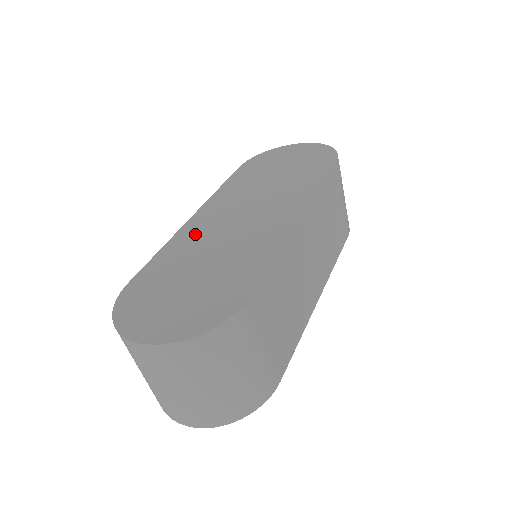
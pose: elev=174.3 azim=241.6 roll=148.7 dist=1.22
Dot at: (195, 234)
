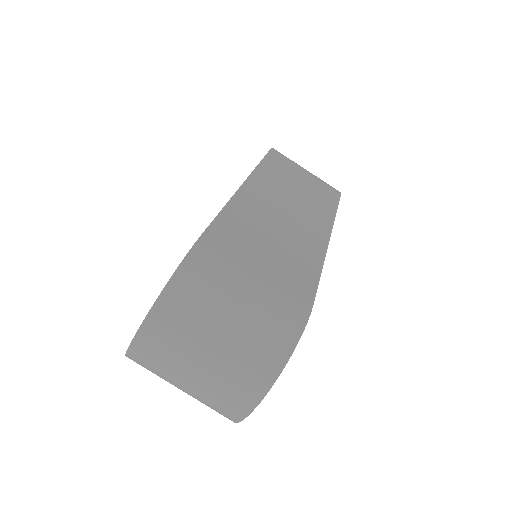
Dot at: occluded
